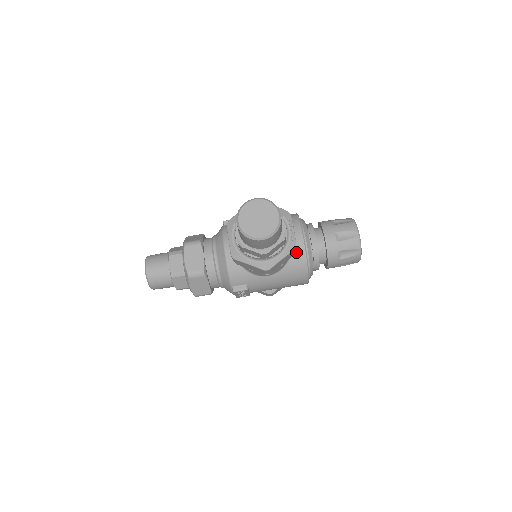
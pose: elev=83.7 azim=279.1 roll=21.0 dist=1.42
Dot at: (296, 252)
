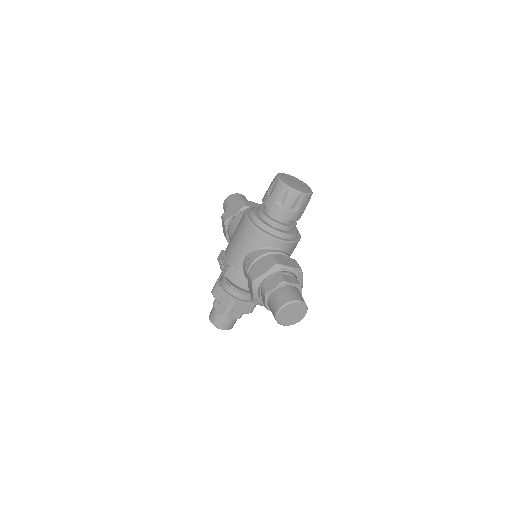
Dot at: (288, 249)
